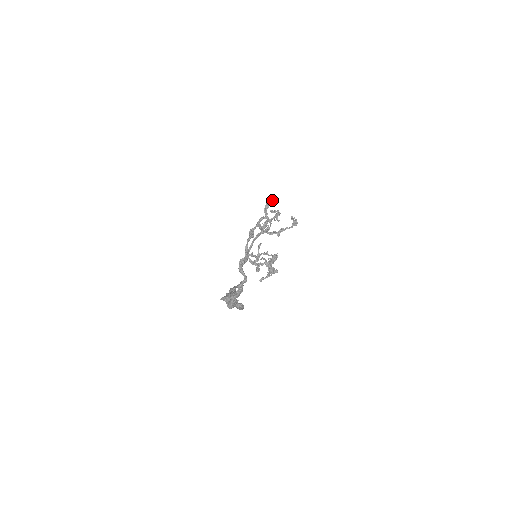
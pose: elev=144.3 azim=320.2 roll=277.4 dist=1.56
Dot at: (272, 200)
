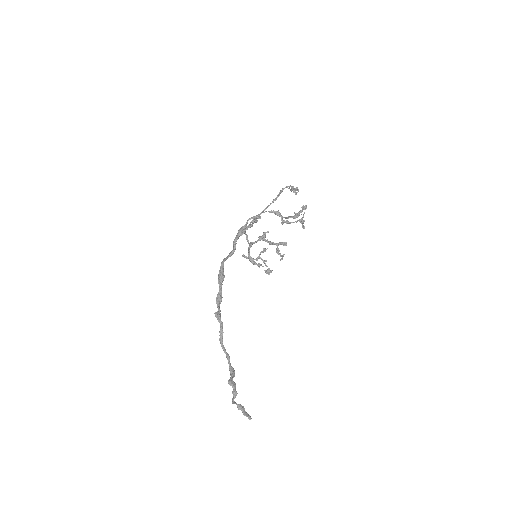
Dot at: (303, 207)
